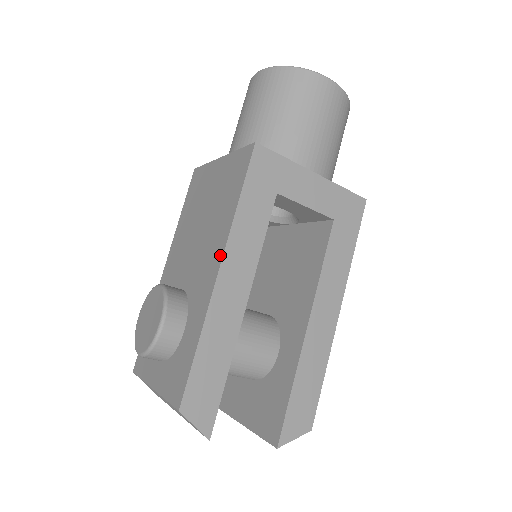
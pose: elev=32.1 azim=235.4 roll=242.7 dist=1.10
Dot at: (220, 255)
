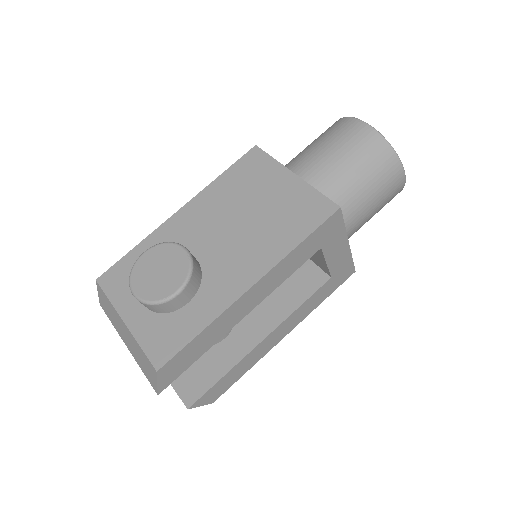
Dot at: (259, 274)
